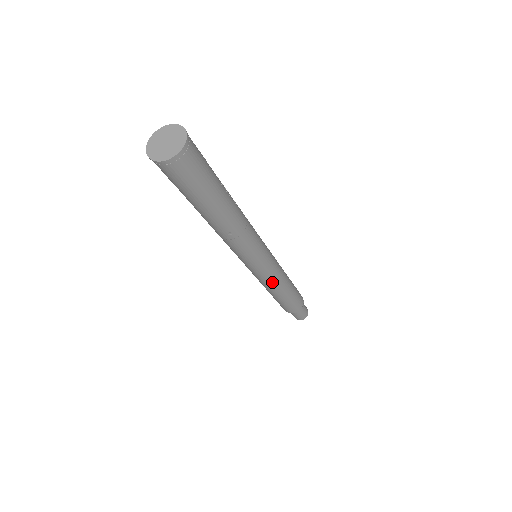
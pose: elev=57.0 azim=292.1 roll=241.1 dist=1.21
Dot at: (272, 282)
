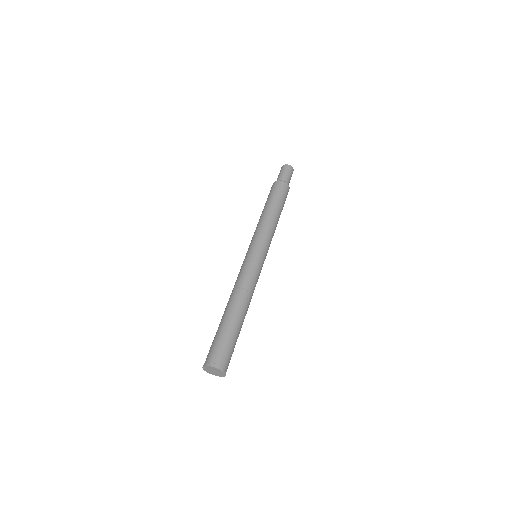
Dot at: occluded
